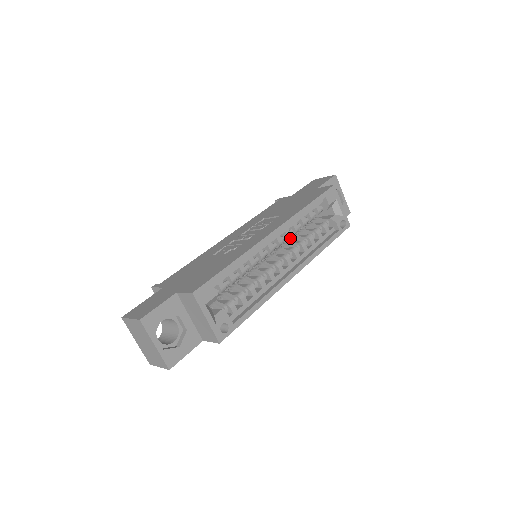
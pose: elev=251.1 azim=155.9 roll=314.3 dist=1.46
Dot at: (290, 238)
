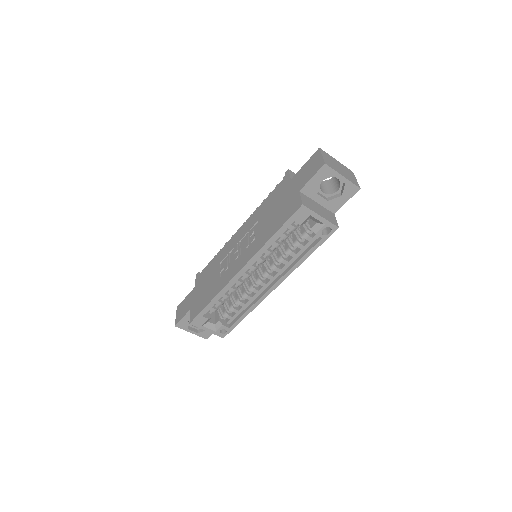
Dot at: occluded
